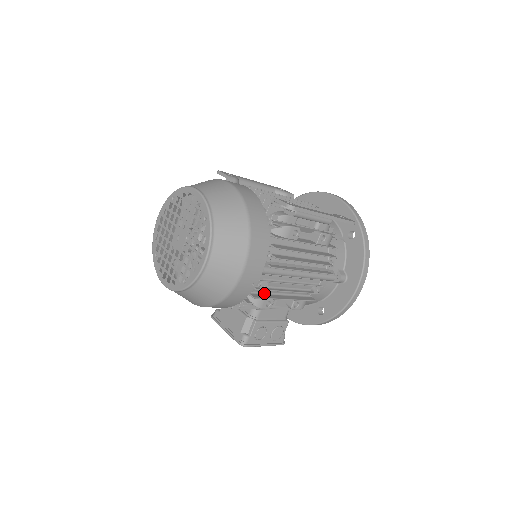
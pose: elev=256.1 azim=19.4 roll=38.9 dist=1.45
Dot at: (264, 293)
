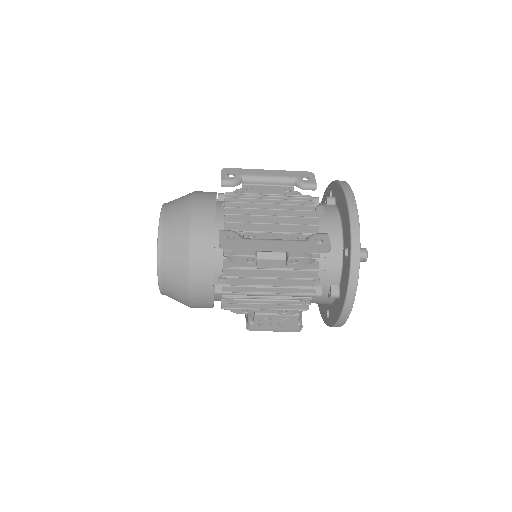
Dot at: occluded
